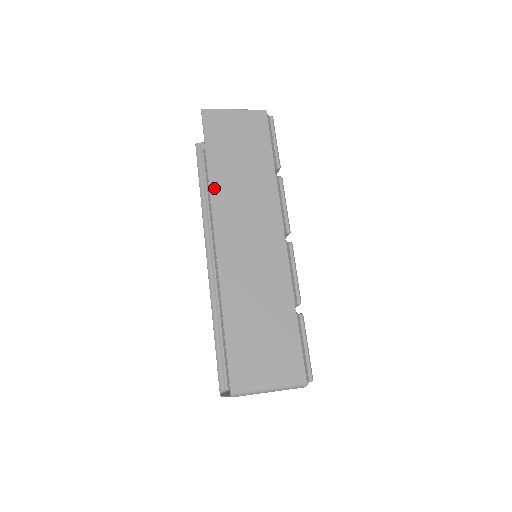
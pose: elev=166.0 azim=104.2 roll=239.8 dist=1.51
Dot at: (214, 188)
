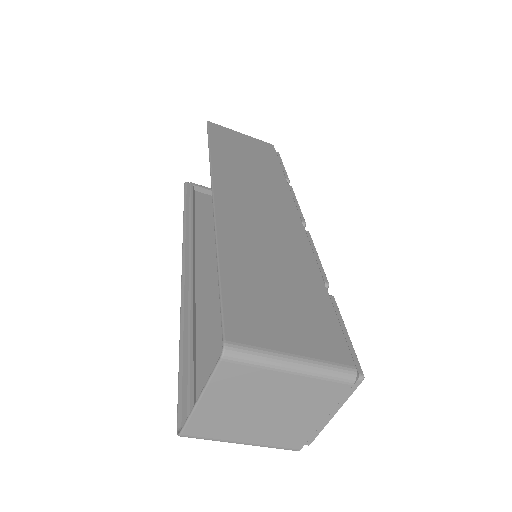
Dot at: (216, 162)
